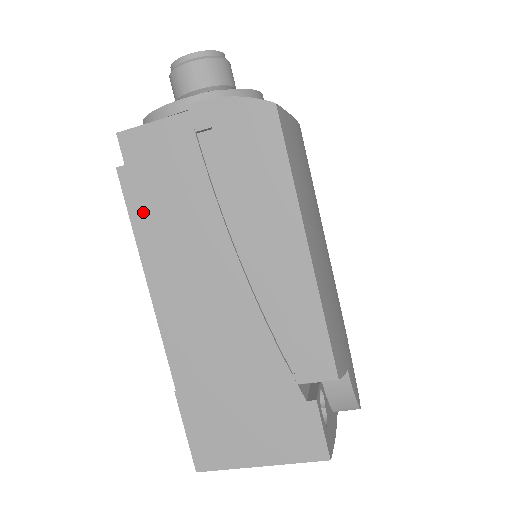
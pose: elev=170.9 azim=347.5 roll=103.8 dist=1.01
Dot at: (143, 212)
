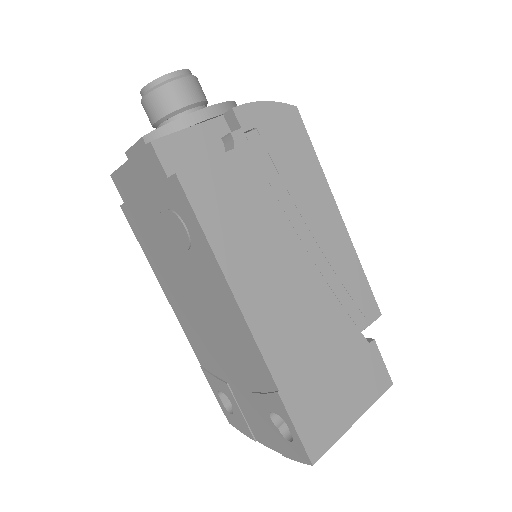
Dot at: (212, 215)
